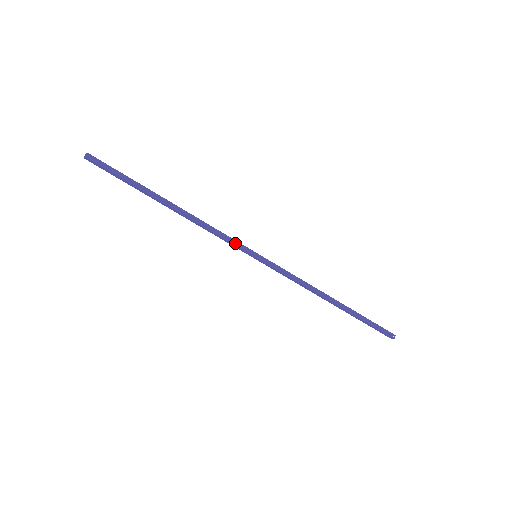
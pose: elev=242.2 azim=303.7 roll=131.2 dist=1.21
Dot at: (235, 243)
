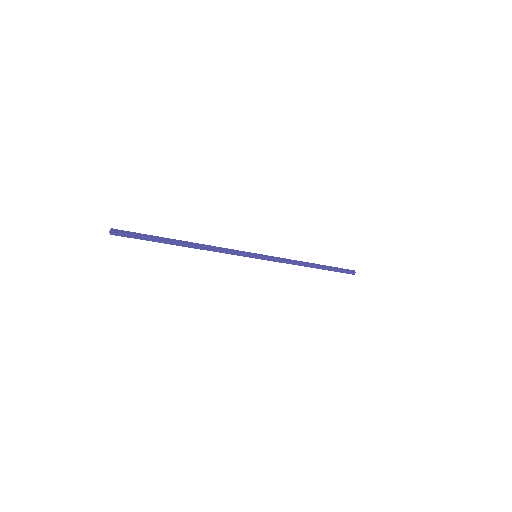
Dot at: (240, 254)
